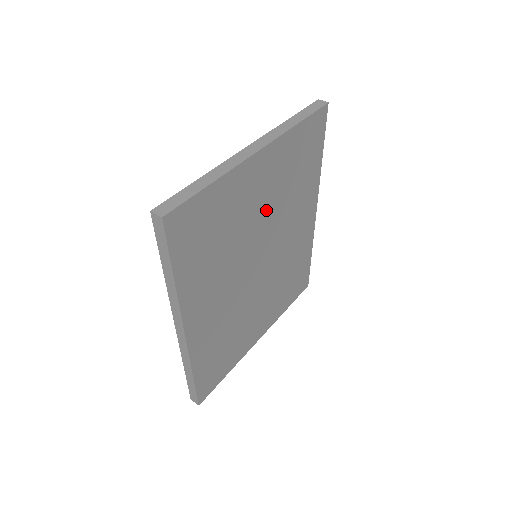
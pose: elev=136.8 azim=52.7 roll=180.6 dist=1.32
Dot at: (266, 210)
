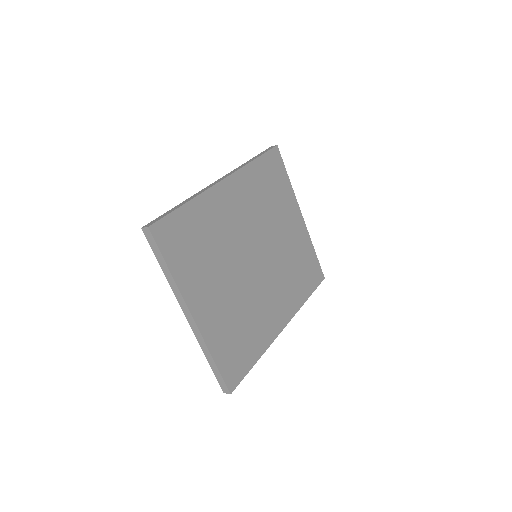
Dot at: (282, 243)
